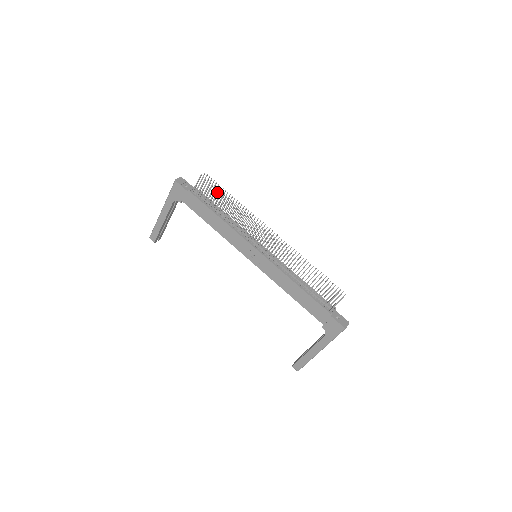
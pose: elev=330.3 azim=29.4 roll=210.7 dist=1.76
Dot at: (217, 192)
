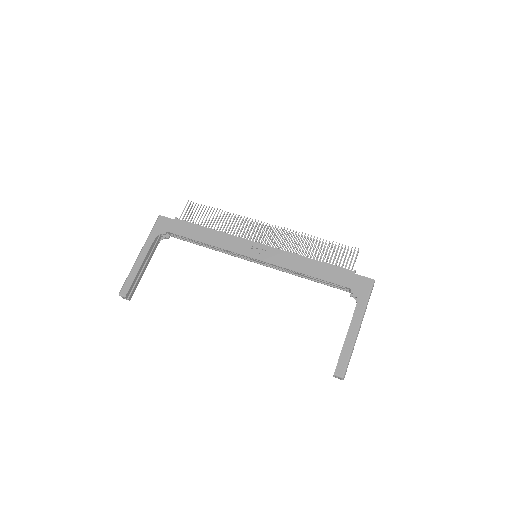
Dot at: occluded
